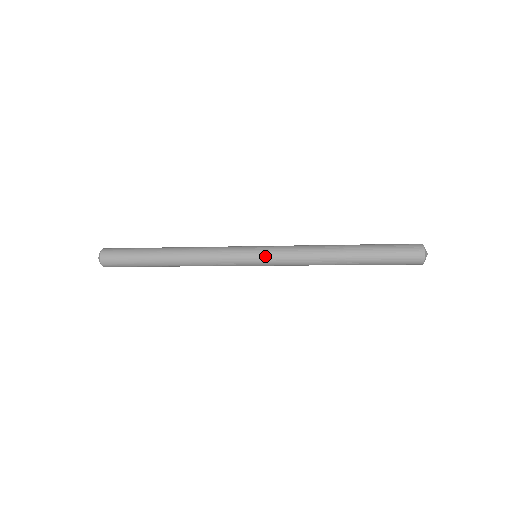
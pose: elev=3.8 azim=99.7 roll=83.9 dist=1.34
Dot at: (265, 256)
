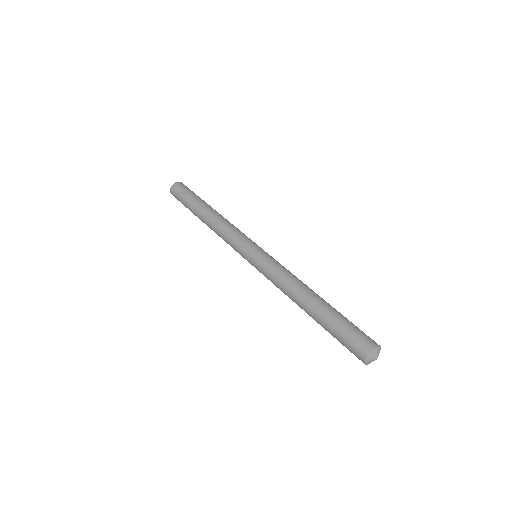
Dot at: (258, 258)
